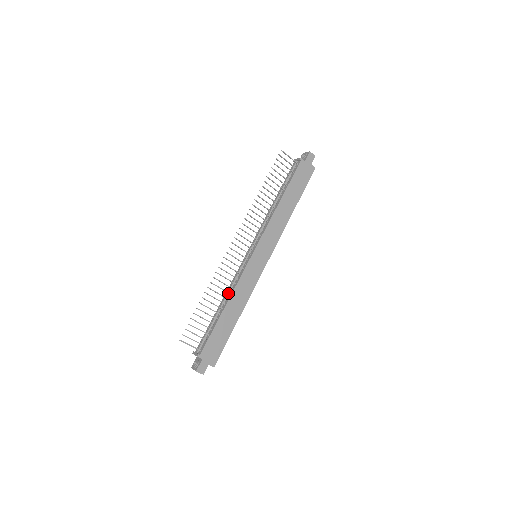
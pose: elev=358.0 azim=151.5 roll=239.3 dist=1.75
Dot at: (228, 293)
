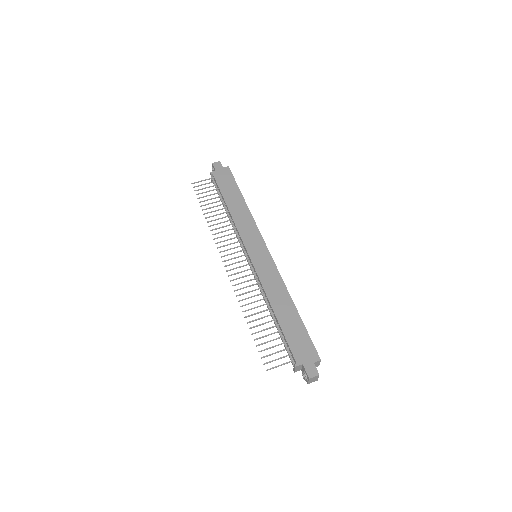
Dot at: (264, 299)
